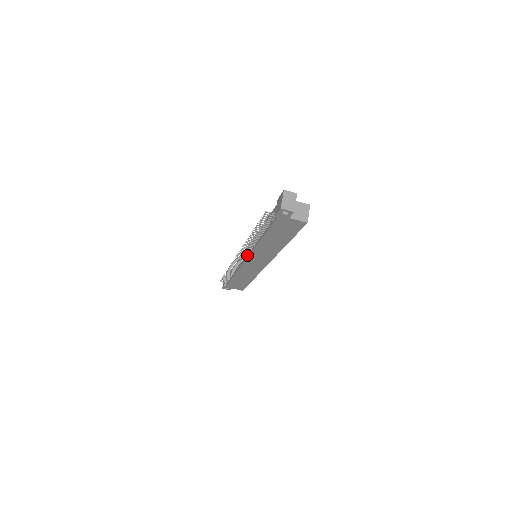
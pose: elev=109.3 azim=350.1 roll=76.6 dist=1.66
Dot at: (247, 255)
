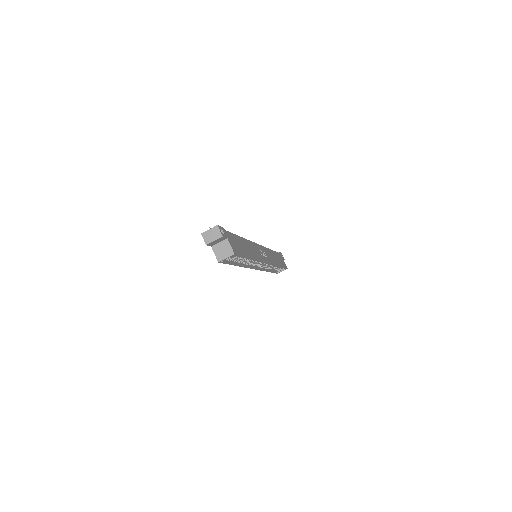
Dot at: occluded
